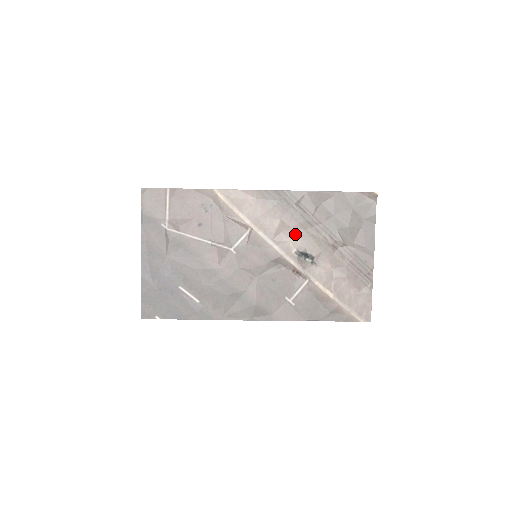
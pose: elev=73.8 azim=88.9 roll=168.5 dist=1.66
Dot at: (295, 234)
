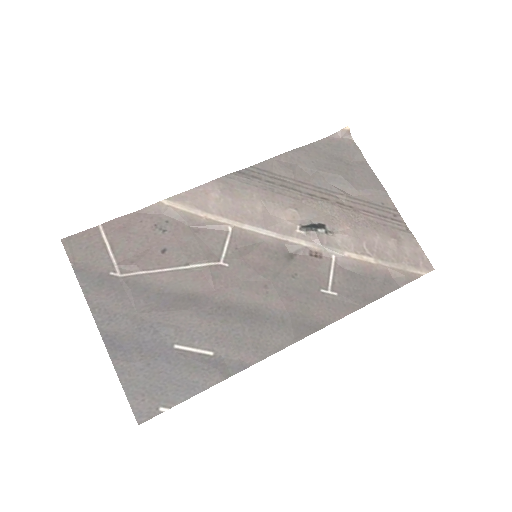
Dot at: (287, 209)
